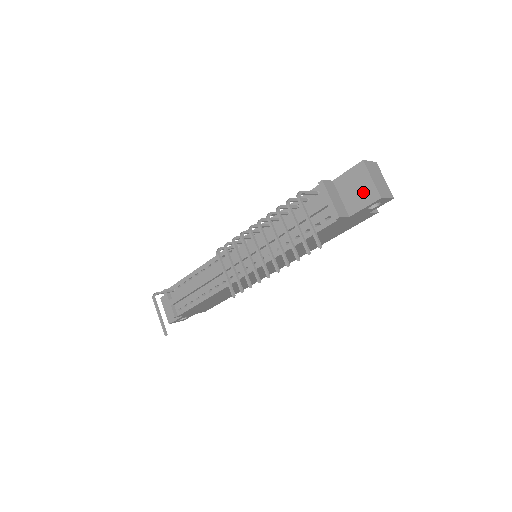
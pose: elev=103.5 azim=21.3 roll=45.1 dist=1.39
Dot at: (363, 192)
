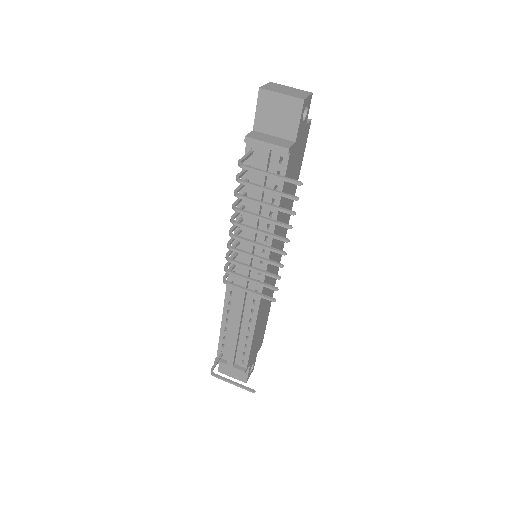
Dot at: (285, 111)
